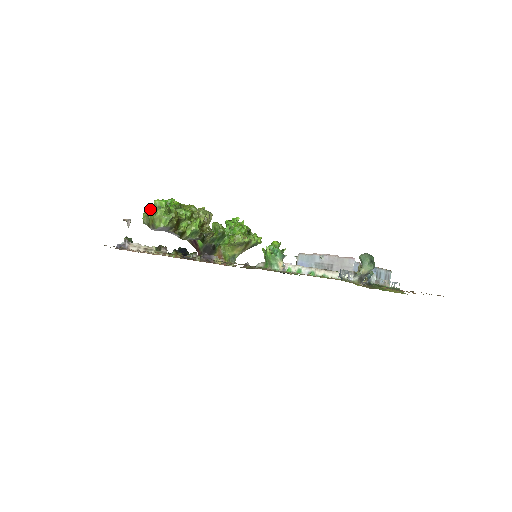
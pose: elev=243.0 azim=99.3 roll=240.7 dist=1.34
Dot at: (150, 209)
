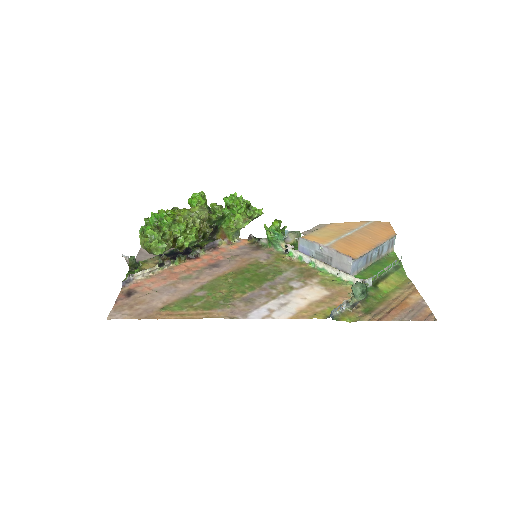
Dot at: (144, 230)
